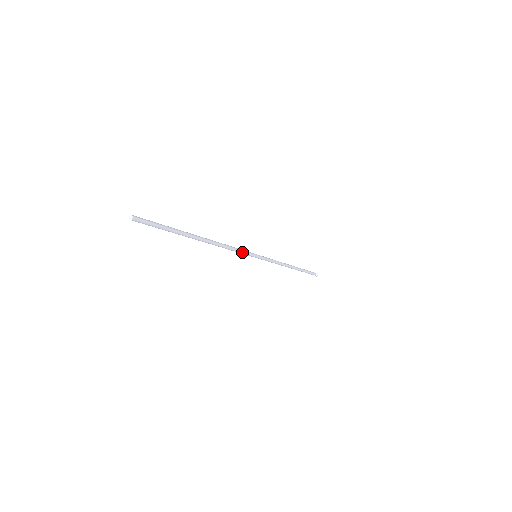
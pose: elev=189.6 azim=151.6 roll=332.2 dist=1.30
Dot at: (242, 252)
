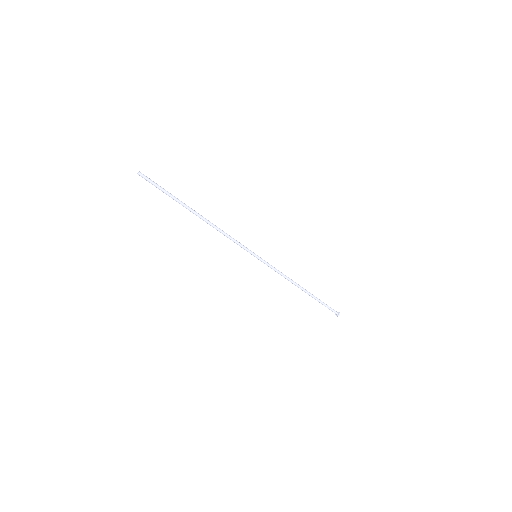
Dot at: (239, 243)
